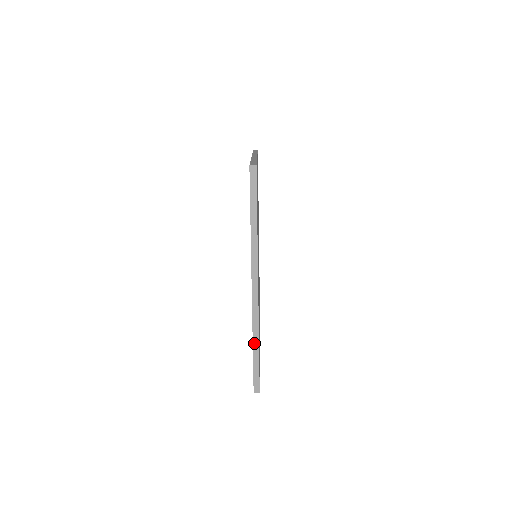
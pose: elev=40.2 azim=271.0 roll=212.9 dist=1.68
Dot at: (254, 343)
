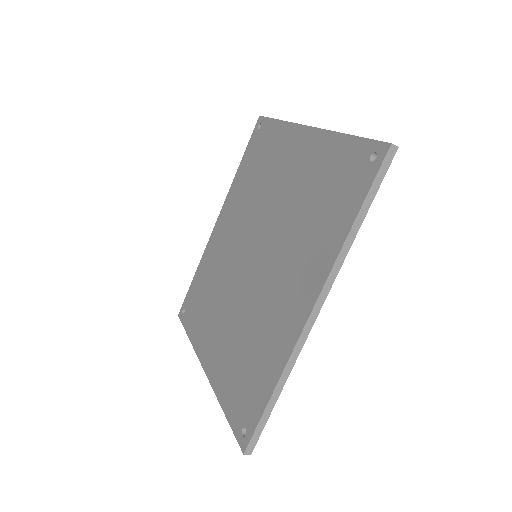
Dot at: (277, 387)
